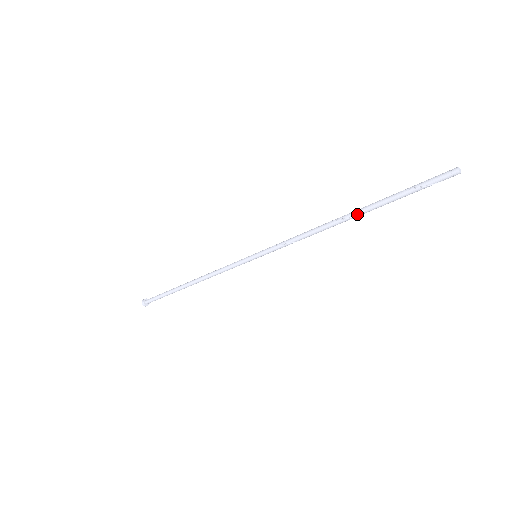
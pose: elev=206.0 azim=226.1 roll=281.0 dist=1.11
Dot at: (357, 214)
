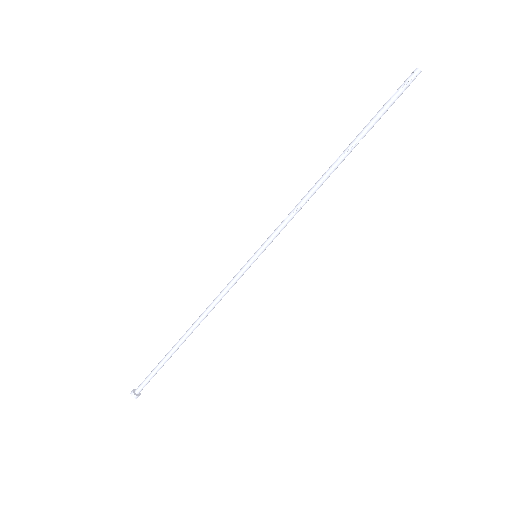
Dot at: (343, 152)
